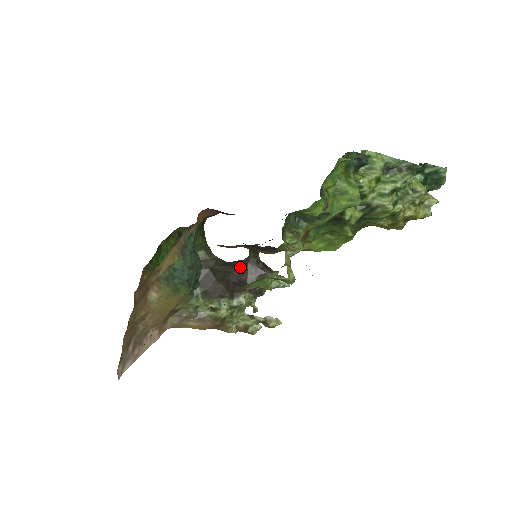
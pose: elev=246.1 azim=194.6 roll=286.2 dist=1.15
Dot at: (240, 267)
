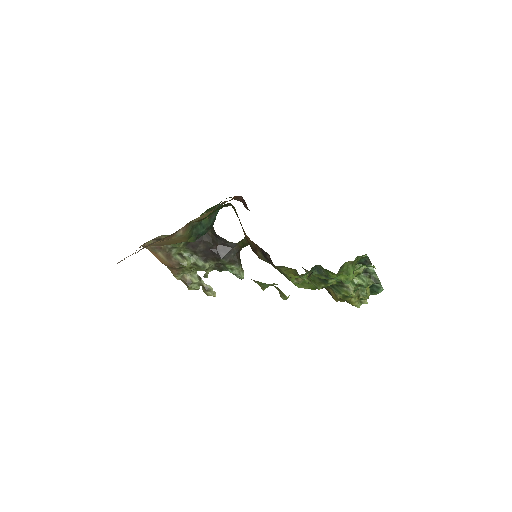
Dot at: (225, 245)
